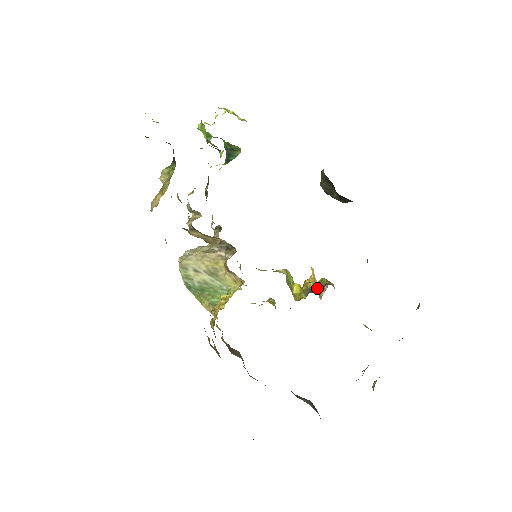
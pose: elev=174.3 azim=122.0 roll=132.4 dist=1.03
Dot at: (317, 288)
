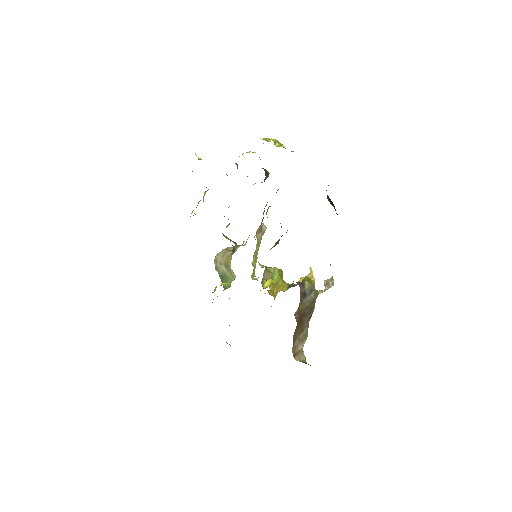
Dot at: occluded
